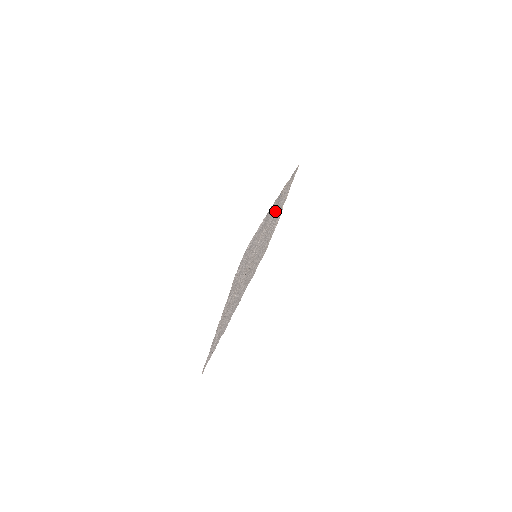
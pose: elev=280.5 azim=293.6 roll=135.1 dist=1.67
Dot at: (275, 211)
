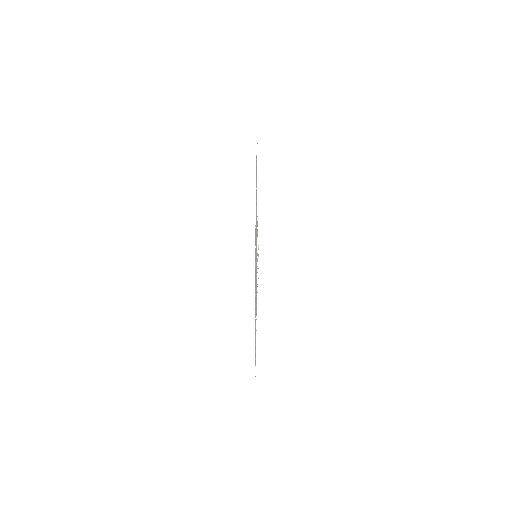
Dot at: occluded
